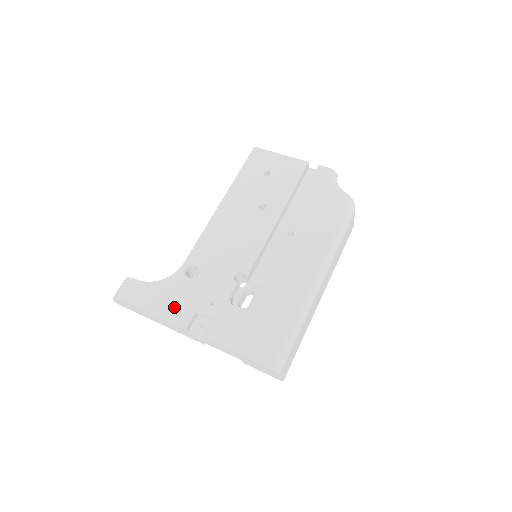
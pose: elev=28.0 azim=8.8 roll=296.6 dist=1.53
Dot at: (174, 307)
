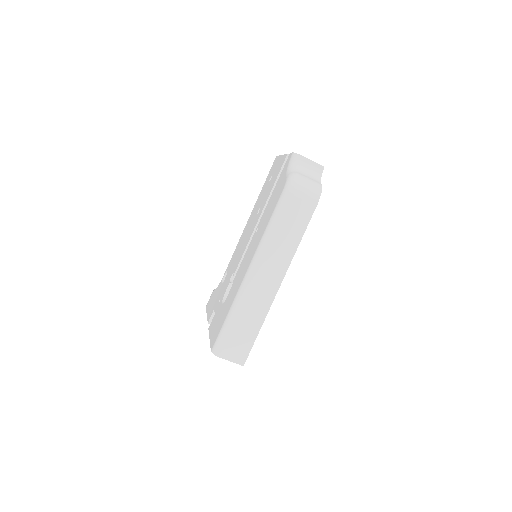
Dot at: (211, 307)
